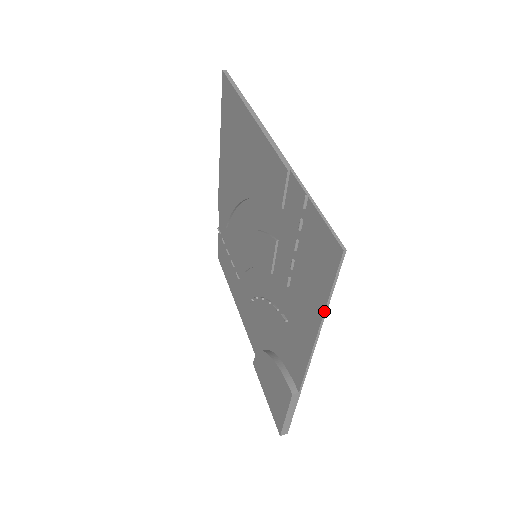
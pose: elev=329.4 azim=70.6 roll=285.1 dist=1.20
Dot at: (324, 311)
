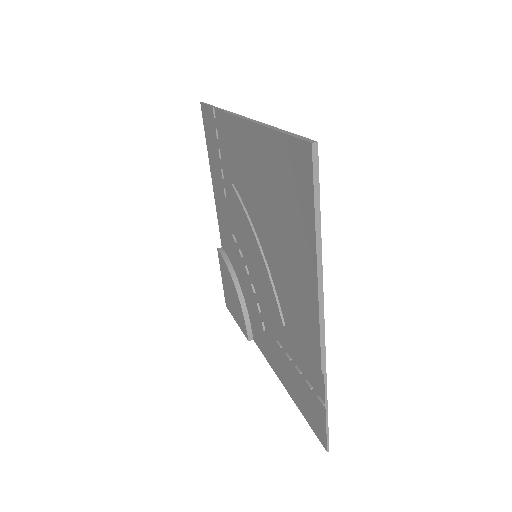
Dot at: (296, 405)
